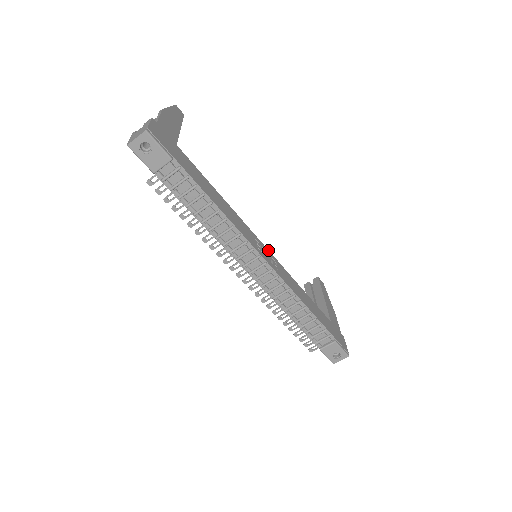
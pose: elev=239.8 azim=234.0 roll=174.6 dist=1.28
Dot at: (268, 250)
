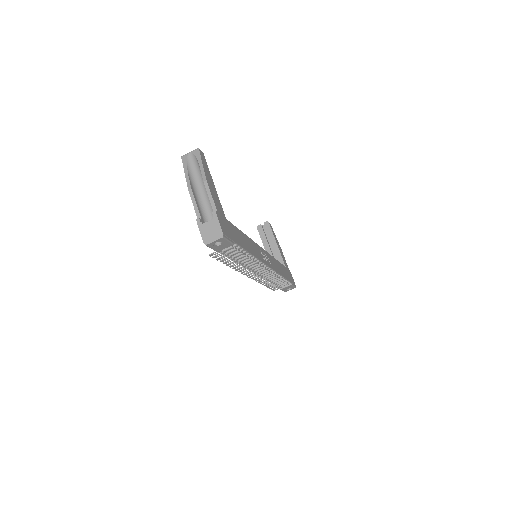
Dot at: (263, 249)
